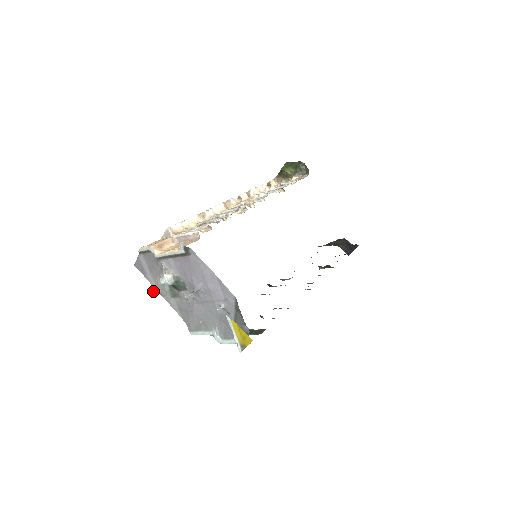
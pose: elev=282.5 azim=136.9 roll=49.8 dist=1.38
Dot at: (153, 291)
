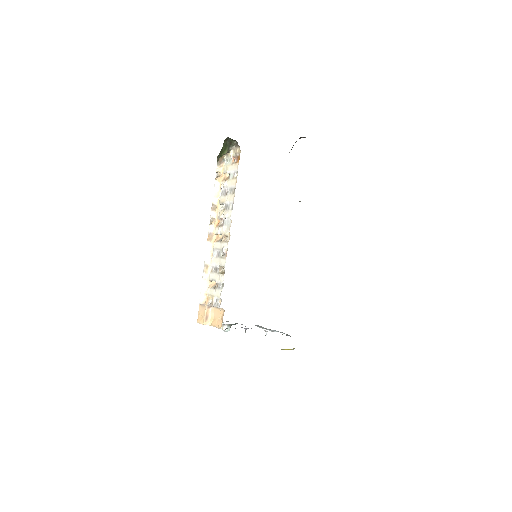
Dot at: occluded
